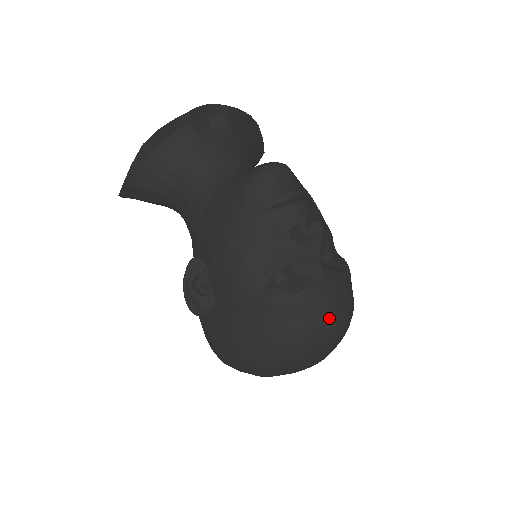
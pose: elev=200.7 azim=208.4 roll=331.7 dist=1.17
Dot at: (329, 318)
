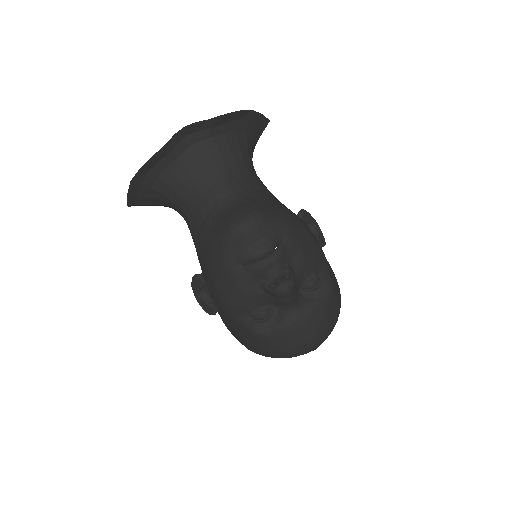
Dot at: (304, 344)
